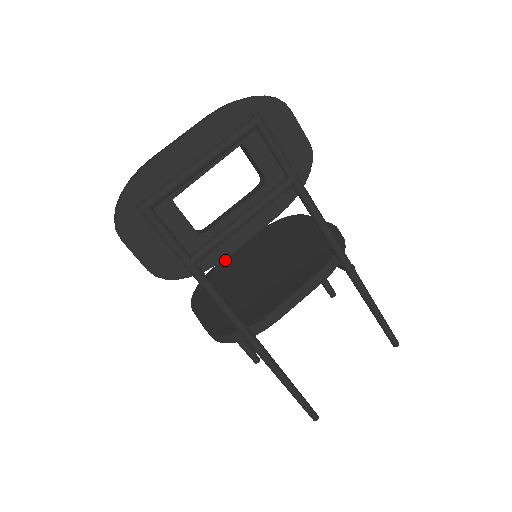
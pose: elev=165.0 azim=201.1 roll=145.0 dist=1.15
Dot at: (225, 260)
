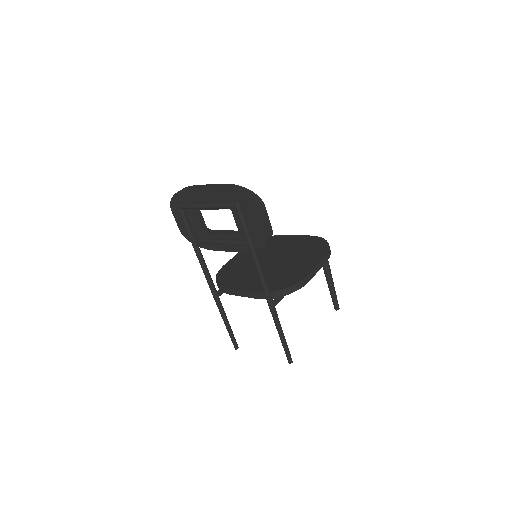
Dot at: (287, 236)
